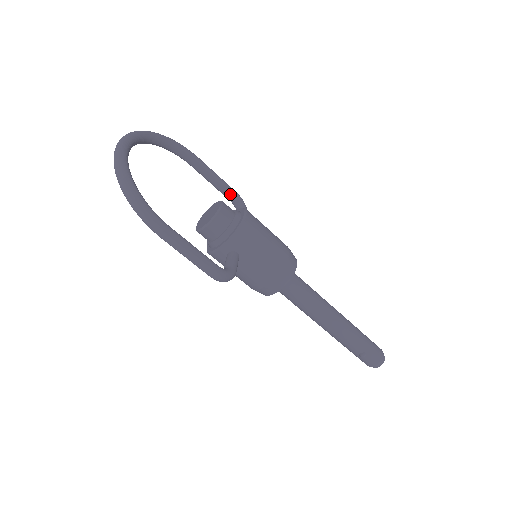
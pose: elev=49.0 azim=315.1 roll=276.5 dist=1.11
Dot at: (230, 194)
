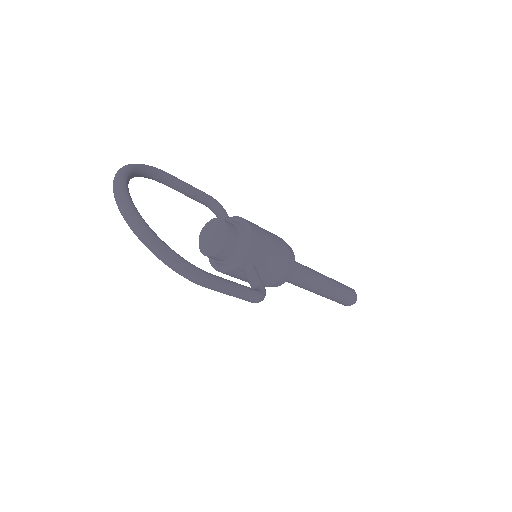
Dot at: (205, 199)
